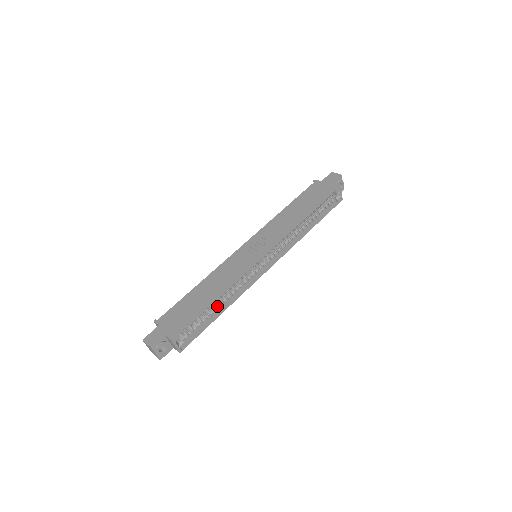
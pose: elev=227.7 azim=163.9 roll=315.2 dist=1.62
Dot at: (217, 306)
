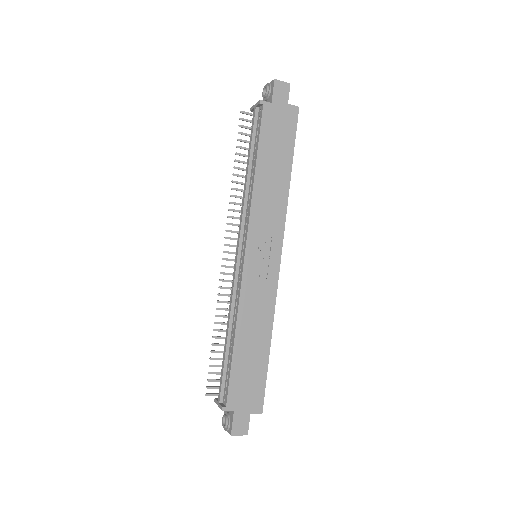
Dot at: occluded
